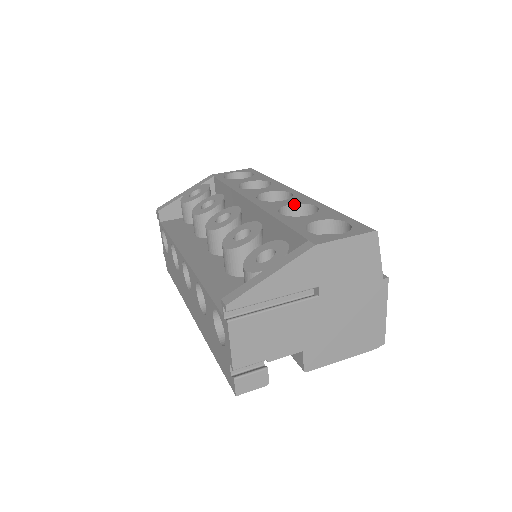
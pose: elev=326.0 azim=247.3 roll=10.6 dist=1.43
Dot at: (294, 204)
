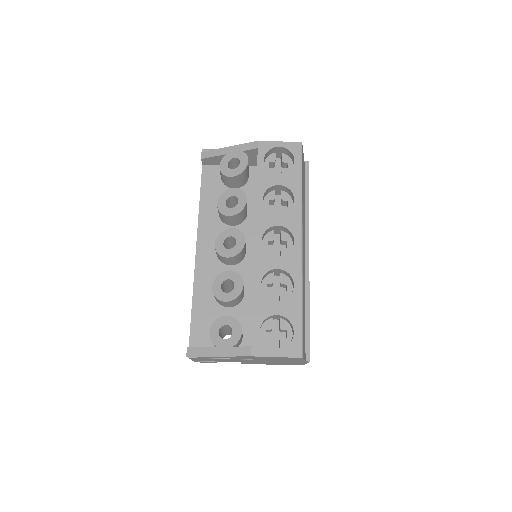
Dot at: (282, 269)
